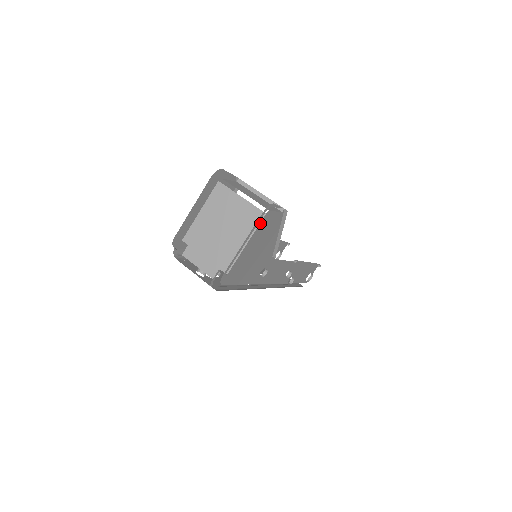
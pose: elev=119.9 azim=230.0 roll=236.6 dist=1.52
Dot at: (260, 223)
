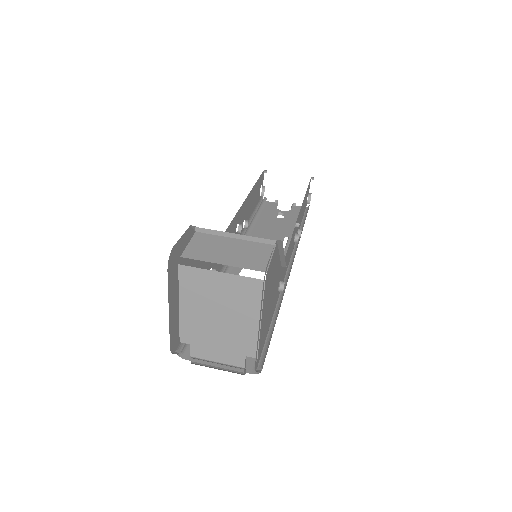
Dot at: (263, 293)
